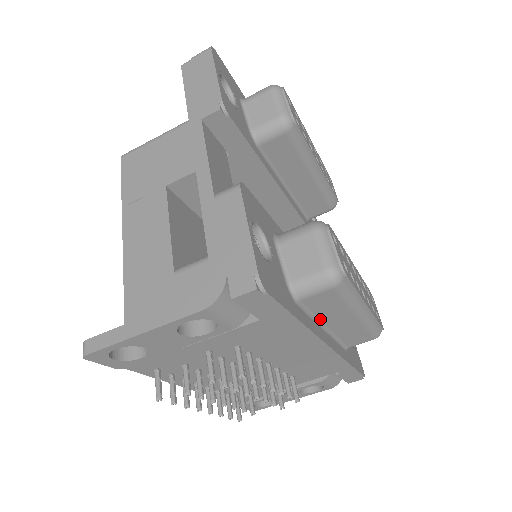
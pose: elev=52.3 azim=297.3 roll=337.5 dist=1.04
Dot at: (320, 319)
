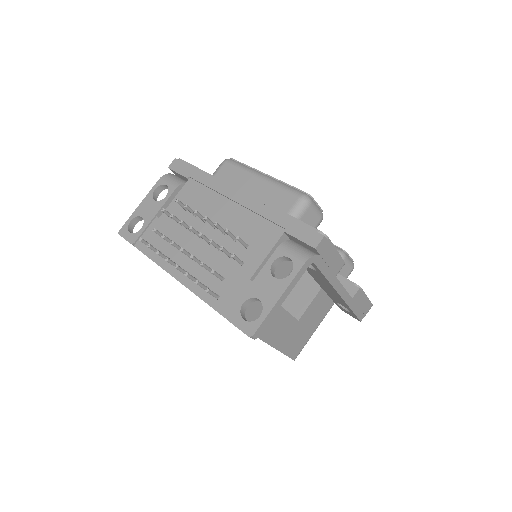
Dot at: occluded
